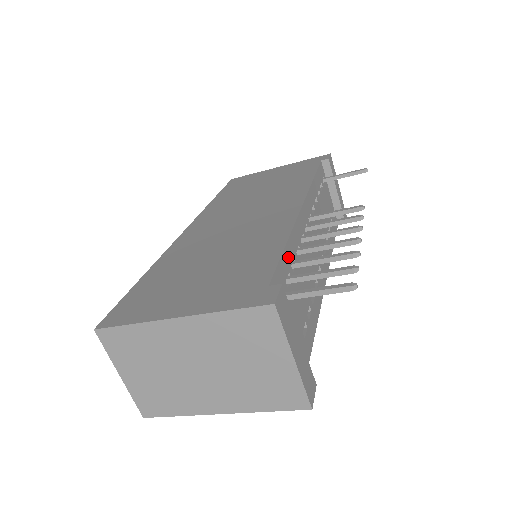
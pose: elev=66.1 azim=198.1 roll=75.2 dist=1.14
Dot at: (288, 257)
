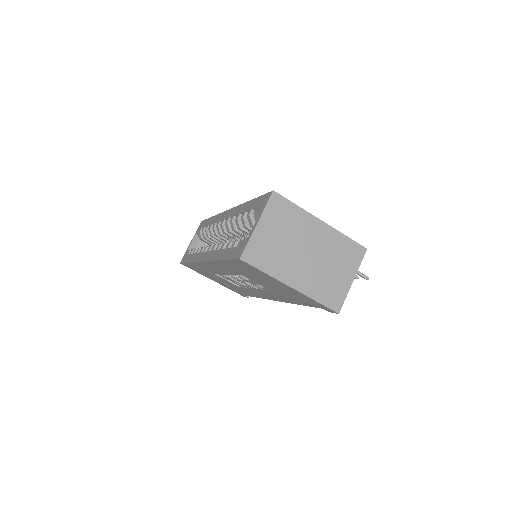
Dot at: occluded
